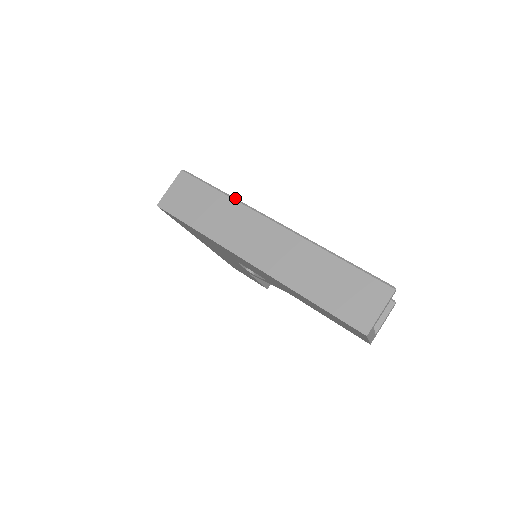
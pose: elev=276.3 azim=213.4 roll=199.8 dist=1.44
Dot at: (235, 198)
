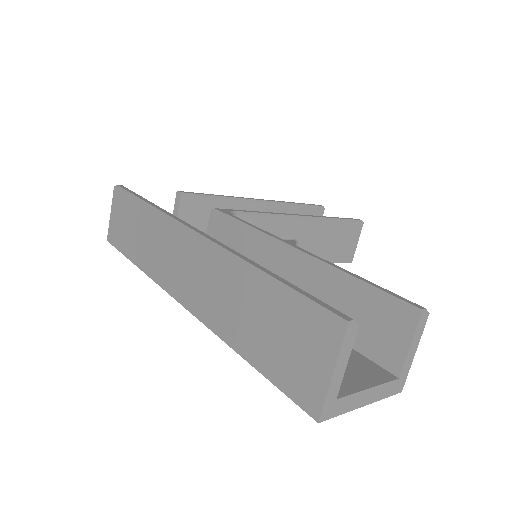
Dot at: (156, 208)
